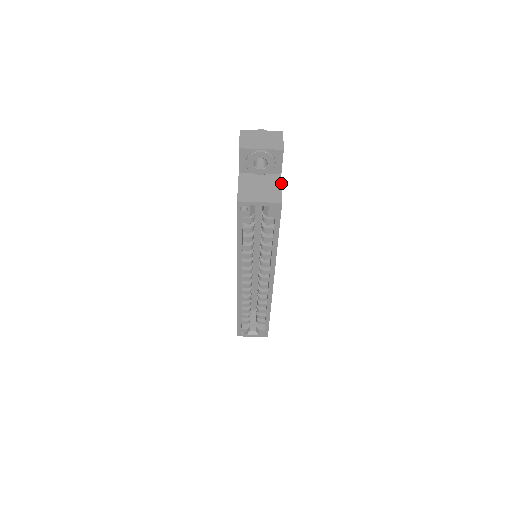
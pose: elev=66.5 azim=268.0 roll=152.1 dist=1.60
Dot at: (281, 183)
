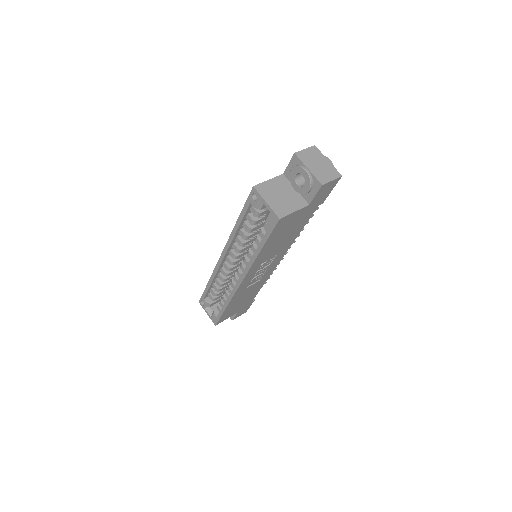
Dot at: (300, 209)
